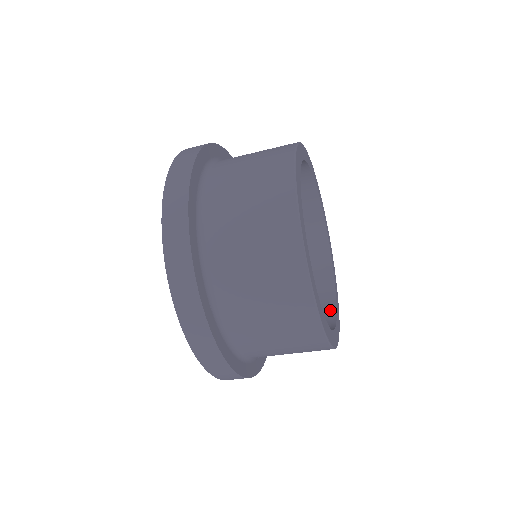
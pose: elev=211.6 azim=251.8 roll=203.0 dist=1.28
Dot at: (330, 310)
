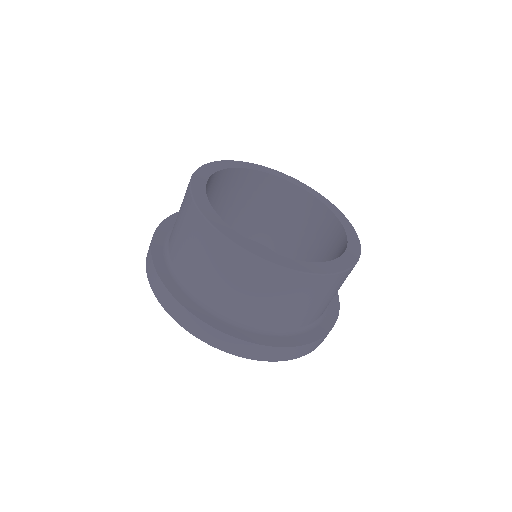
Dot at: (342, 236)
